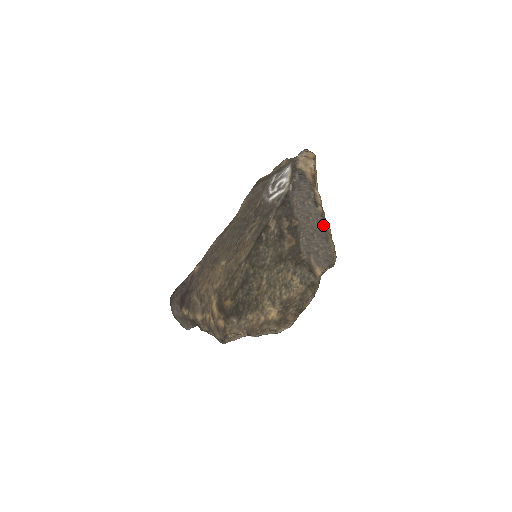
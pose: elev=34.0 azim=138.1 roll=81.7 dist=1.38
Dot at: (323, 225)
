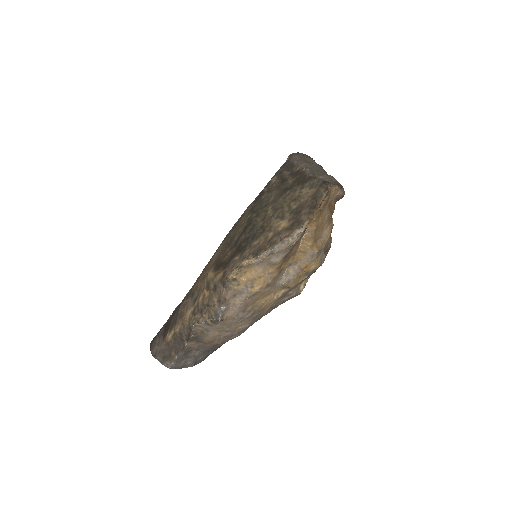
Dot at: (325, 173)
